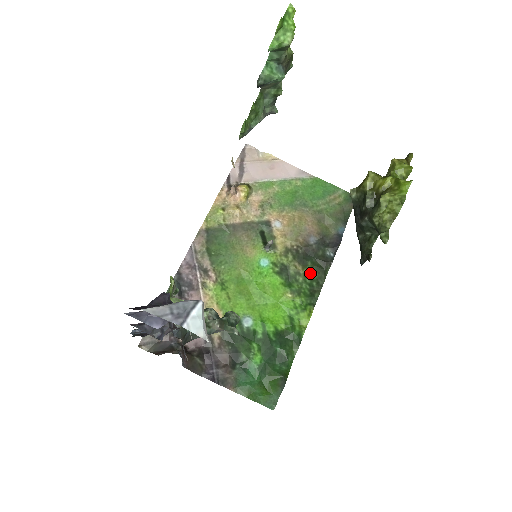
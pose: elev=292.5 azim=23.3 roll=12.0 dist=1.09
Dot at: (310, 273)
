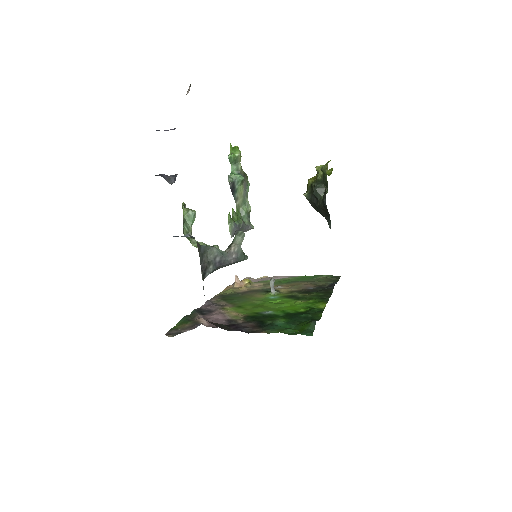
Dot at: (316, 295)
